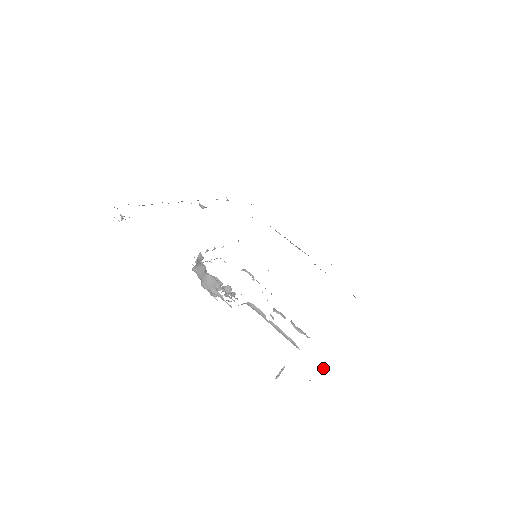
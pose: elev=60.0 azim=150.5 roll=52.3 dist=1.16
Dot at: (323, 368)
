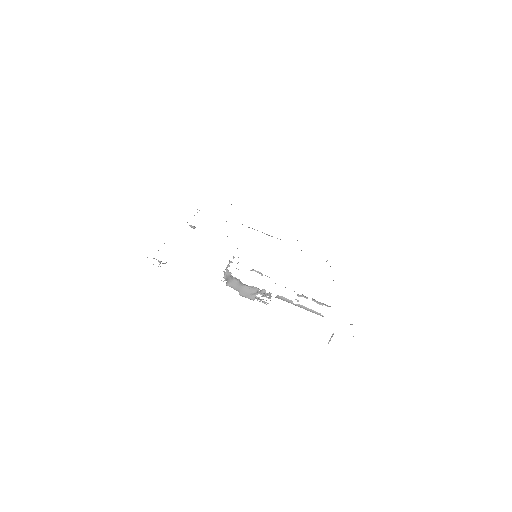
Dot at: occluded
